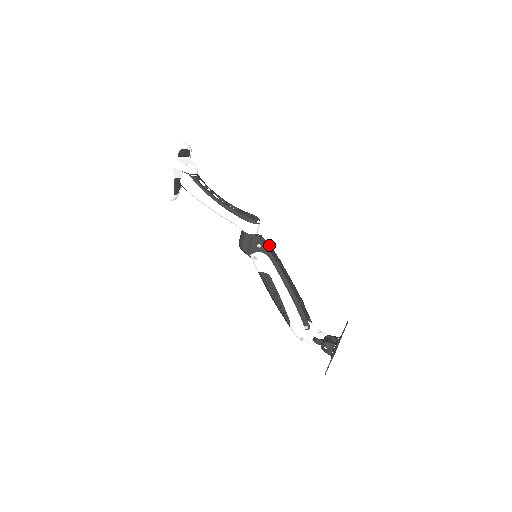
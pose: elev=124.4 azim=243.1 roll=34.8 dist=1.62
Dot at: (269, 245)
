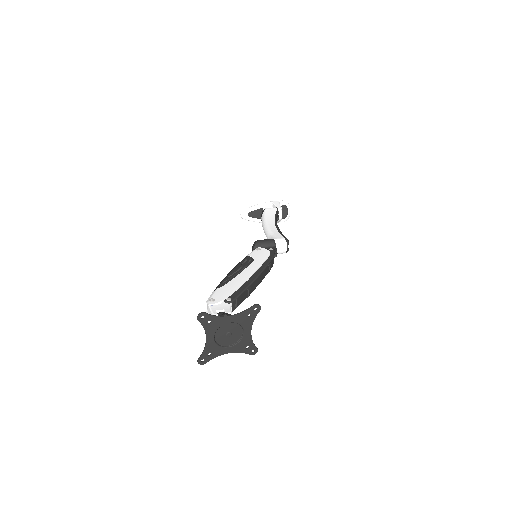
Dot at: occluded
